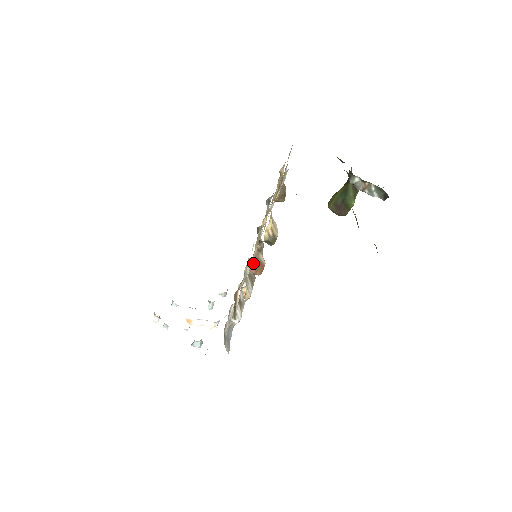
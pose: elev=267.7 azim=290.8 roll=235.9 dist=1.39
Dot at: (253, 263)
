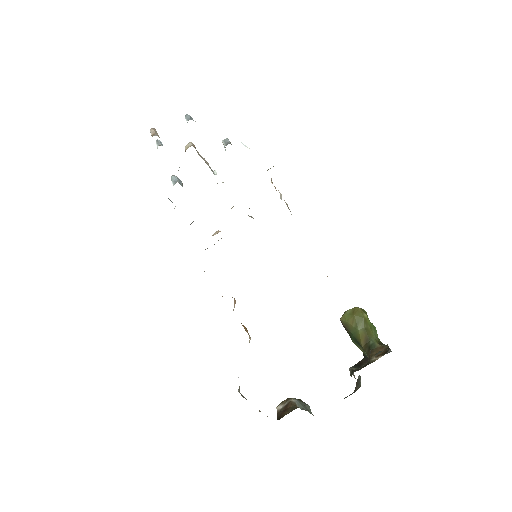
Dot at: occluded
